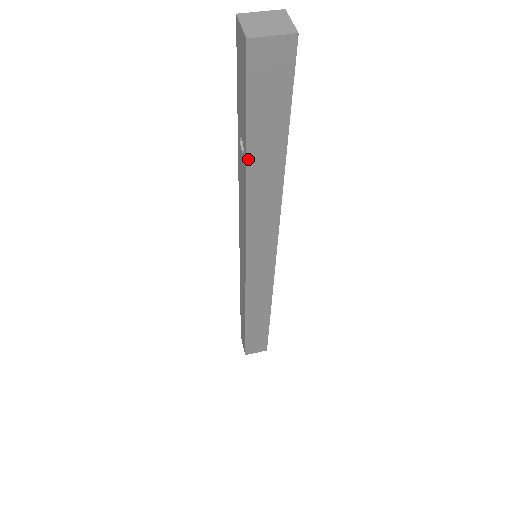
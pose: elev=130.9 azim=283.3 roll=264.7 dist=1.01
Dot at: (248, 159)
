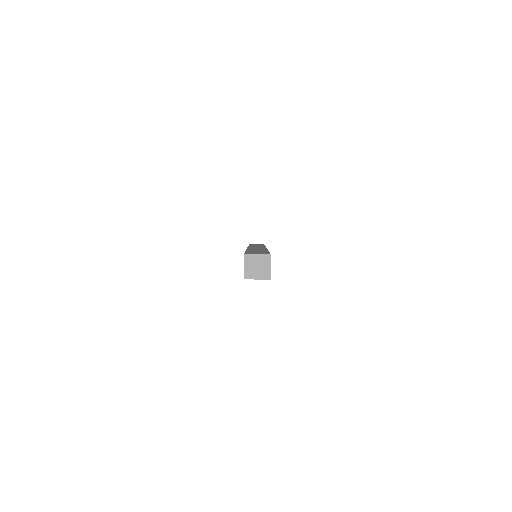
Dot at: occluded
